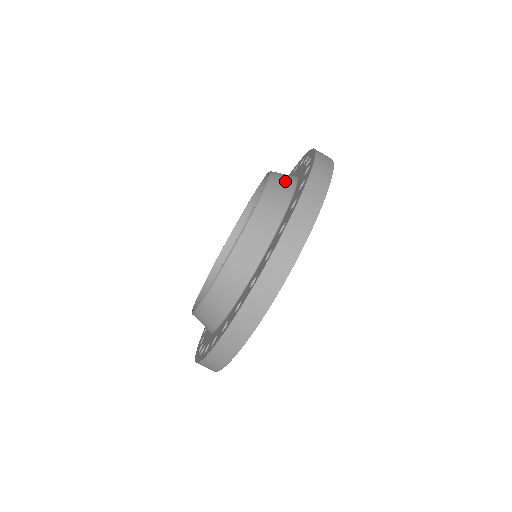
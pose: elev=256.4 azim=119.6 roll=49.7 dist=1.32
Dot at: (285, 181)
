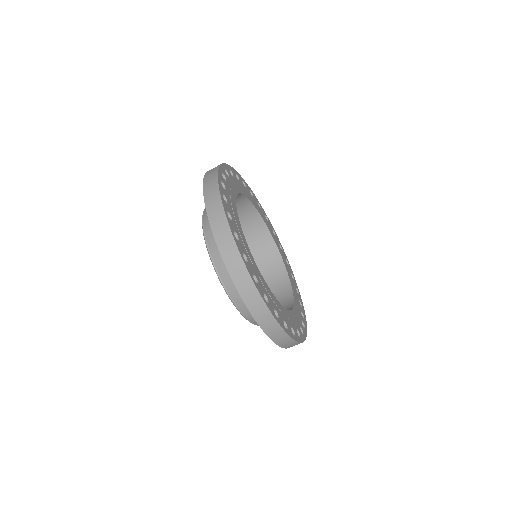
Dot at: occluded
